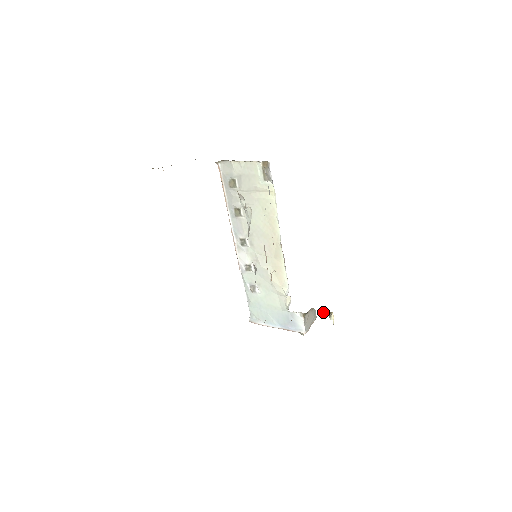
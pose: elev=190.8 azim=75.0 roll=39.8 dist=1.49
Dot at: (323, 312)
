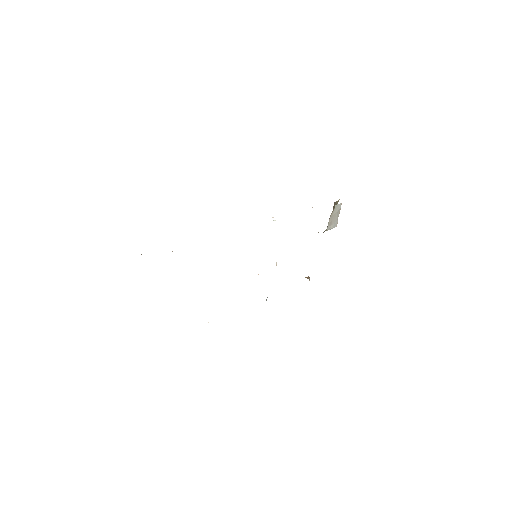
Dot at: occluded
